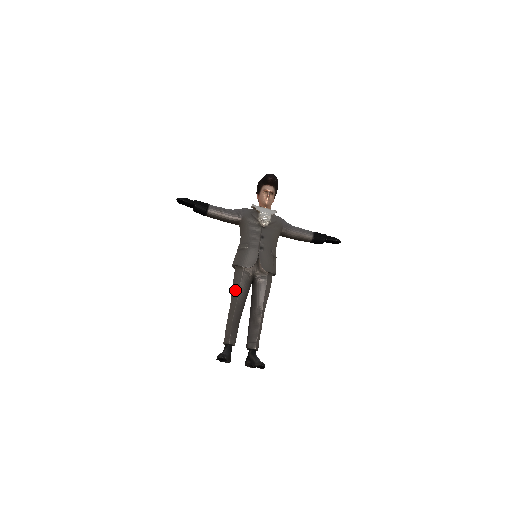
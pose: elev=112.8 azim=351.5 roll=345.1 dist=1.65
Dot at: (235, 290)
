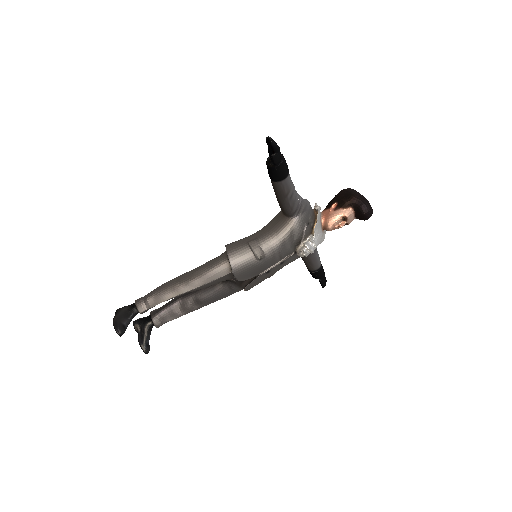
Dot at: (200, 279)
